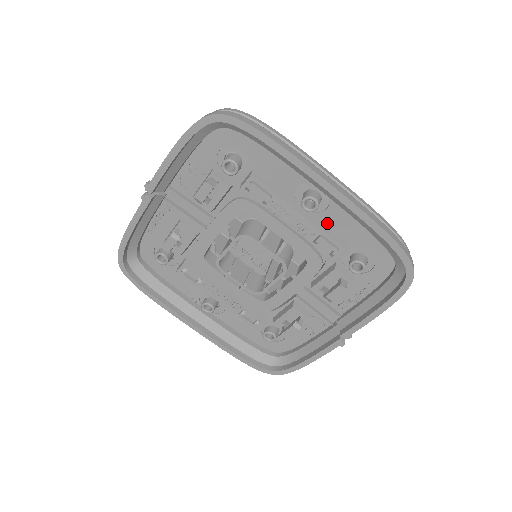
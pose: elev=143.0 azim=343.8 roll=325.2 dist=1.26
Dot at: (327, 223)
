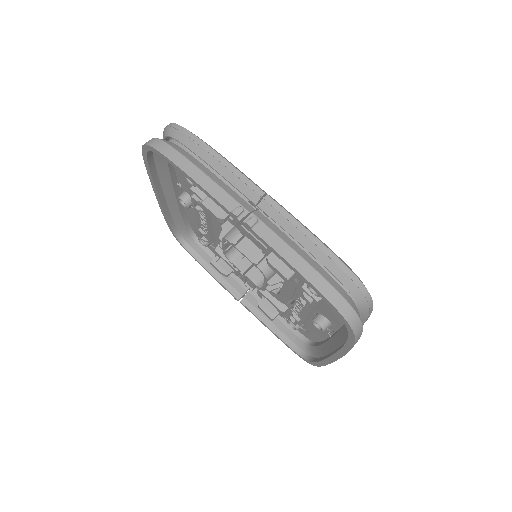
Dot at: occluded
